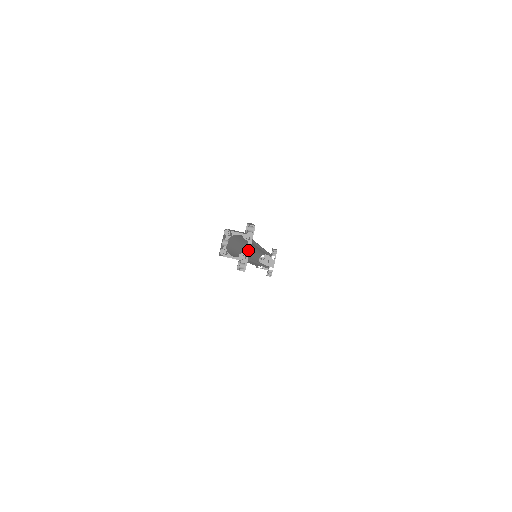
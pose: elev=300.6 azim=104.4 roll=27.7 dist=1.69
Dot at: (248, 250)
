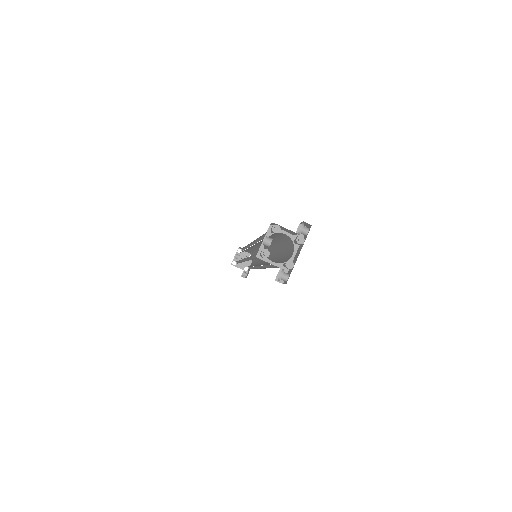
Dot at: (292, 256)
